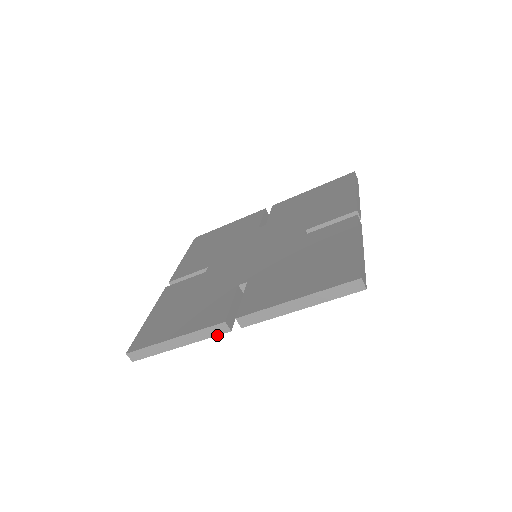
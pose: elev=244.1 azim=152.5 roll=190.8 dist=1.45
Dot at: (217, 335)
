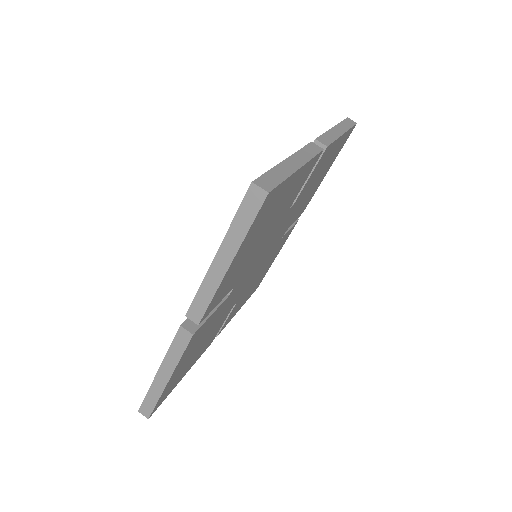
Dot at: (186, 347)
